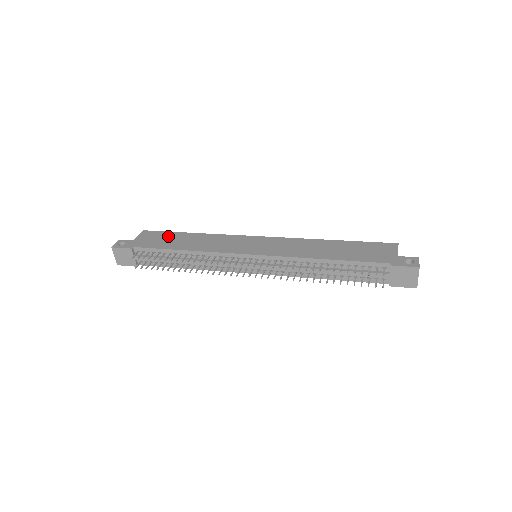
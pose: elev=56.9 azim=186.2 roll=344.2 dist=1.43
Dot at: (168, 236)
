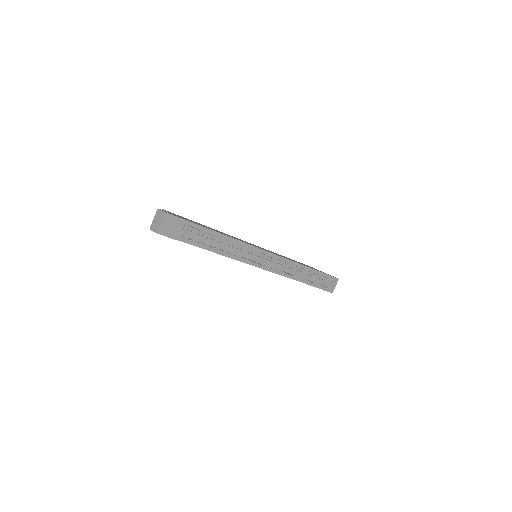
Dot at: (193, 221)
